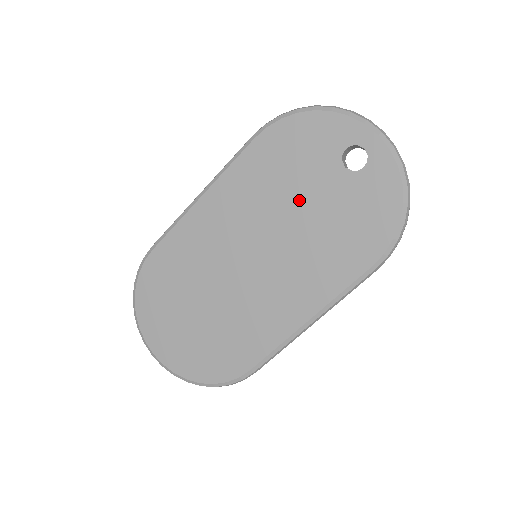
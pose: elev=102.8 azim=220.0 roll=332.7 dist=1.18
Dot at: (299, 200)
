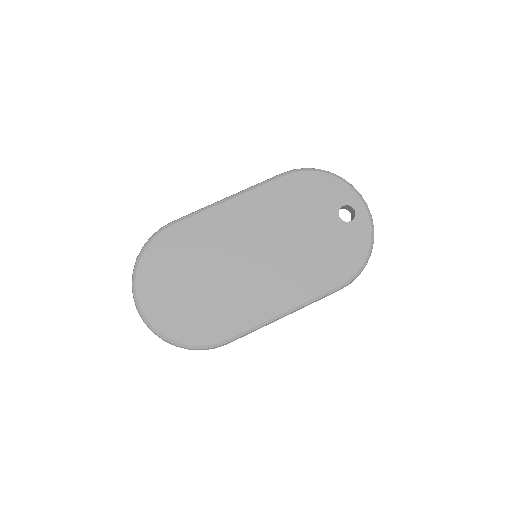
Dot at: (303, 227)
